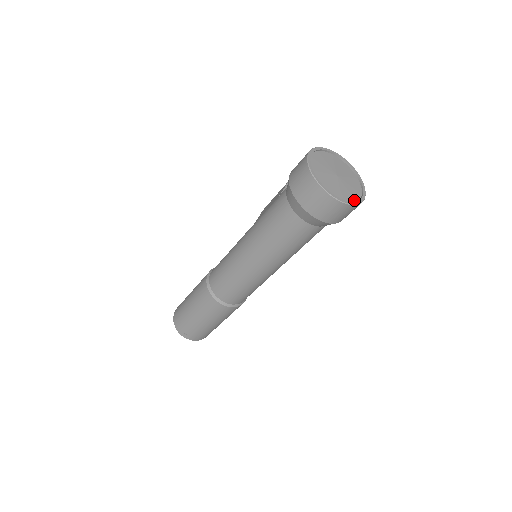
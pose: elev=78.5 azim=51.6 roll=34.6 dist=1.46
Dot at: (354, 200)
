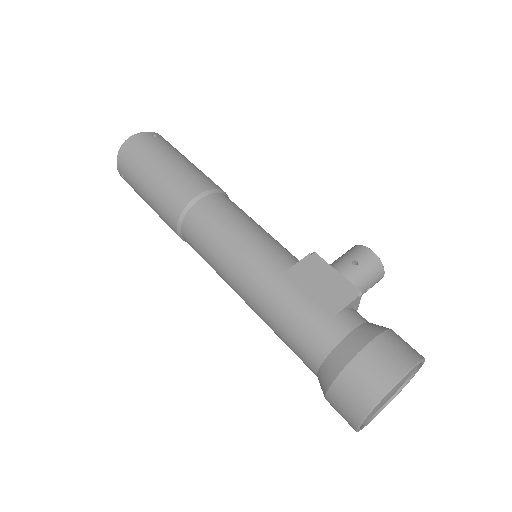
Dot at: (371, 417)
